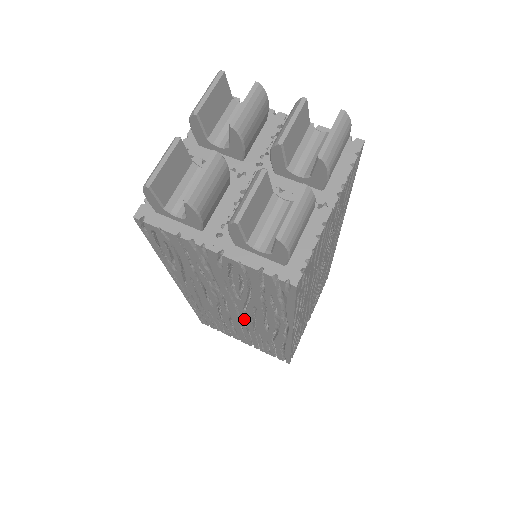
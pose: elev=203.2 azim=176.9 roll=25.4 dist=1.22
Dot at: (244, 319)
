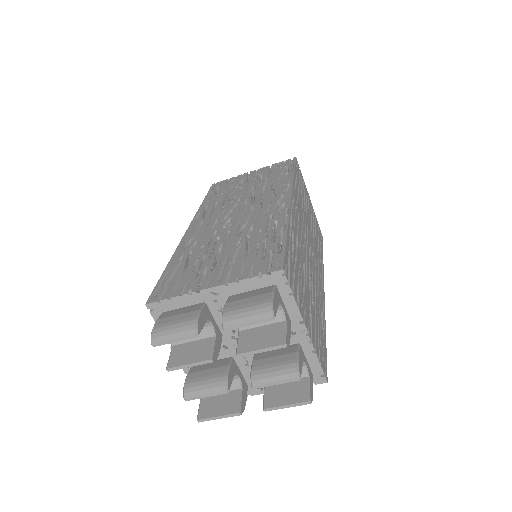
Dot at: occluded
